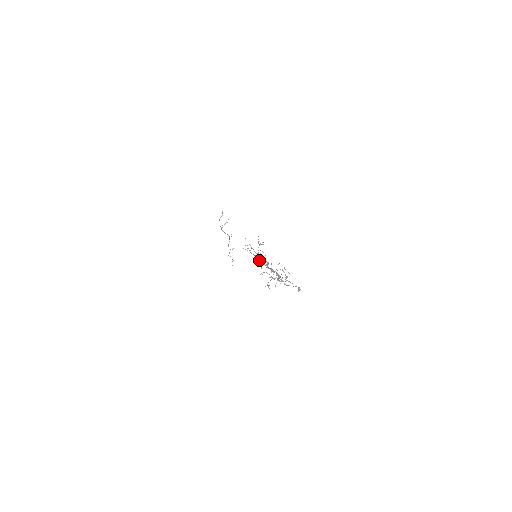
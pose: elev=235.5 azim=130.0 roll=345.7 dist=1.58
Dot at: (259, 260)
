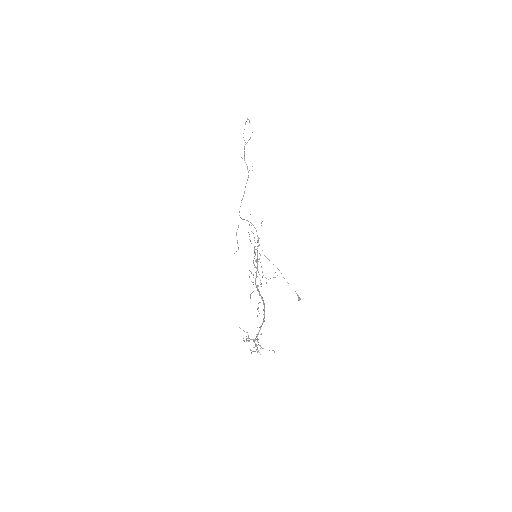
Dot at: (251, 281)
